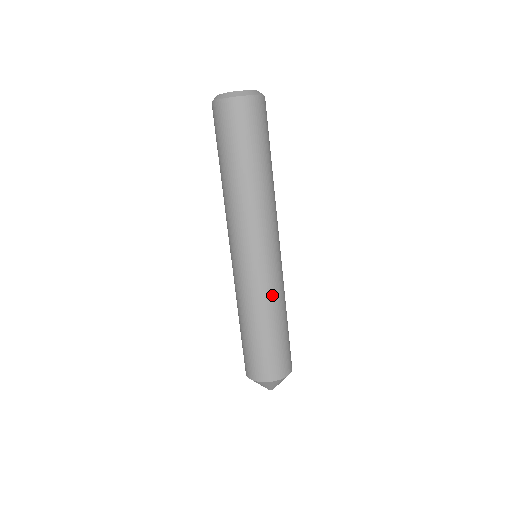
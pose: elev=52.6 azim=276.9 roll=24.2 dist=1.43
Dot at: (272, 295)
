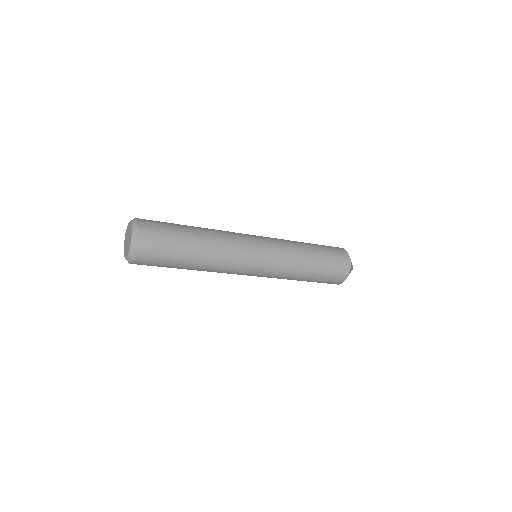
Dot at: (285, 276)
